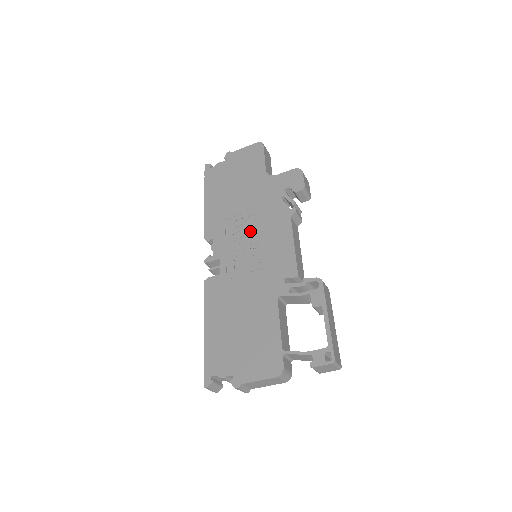
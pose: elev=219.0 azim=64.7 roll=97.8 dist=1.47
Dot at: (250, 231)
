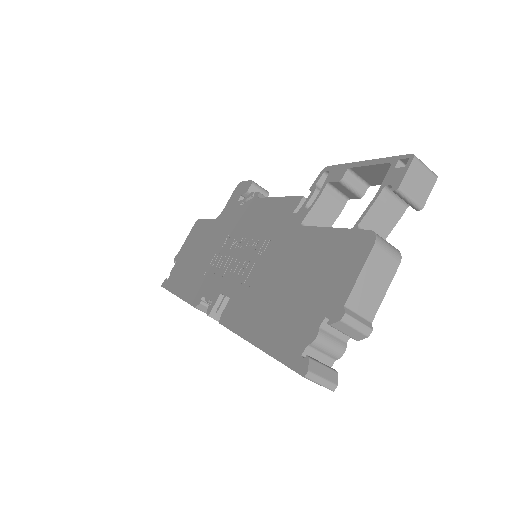
Dot at: (232, 247)
